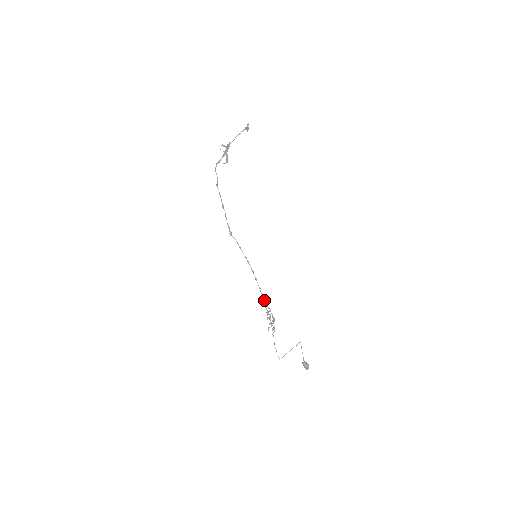
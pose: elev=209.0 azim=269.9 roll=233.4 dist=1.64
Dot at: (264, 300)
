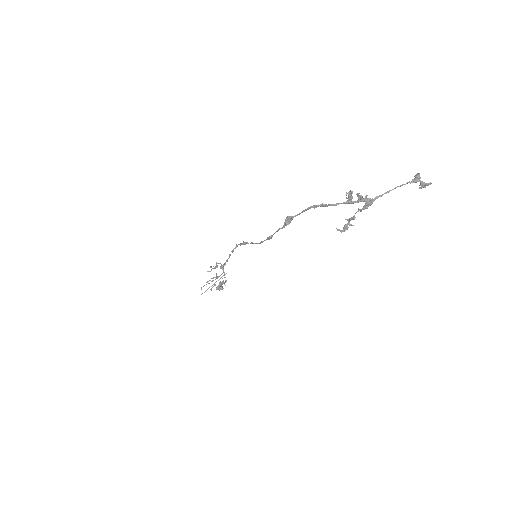
Dot at: (223, 267)
